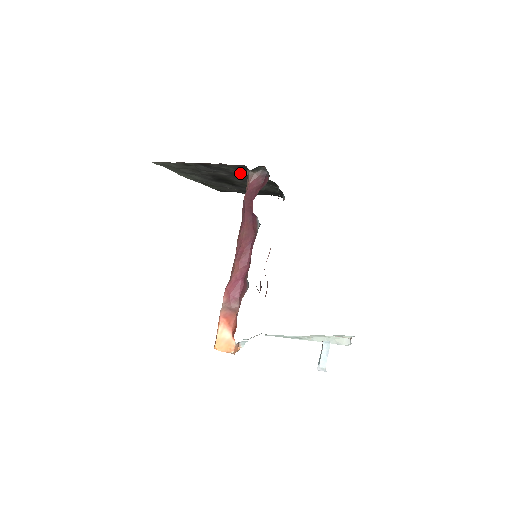
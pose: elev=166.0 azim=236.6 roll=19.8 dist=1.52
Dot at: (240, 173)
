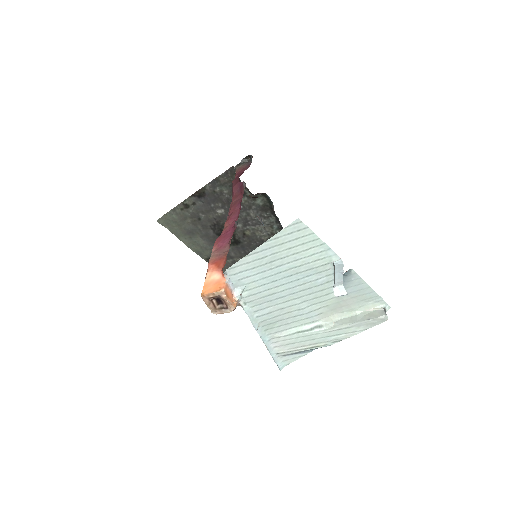
Dot at: occluded
